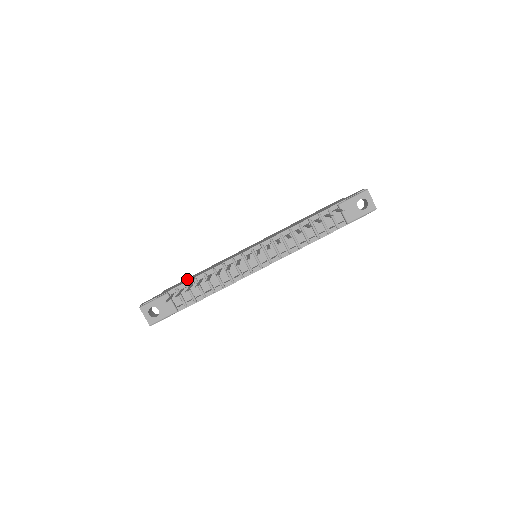
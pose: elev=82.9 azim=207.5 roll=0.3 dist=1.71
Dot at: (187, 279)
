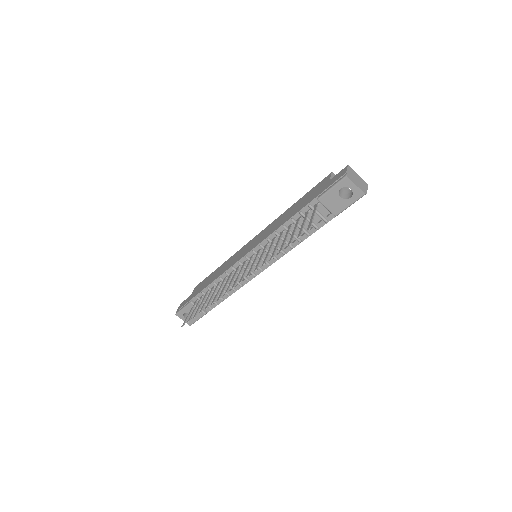
Dot at: (207, 280)
